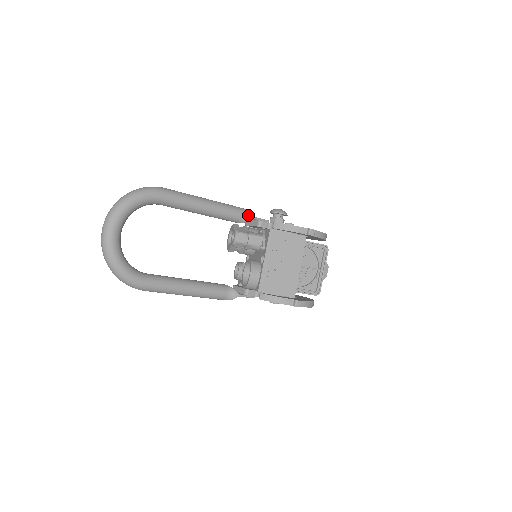
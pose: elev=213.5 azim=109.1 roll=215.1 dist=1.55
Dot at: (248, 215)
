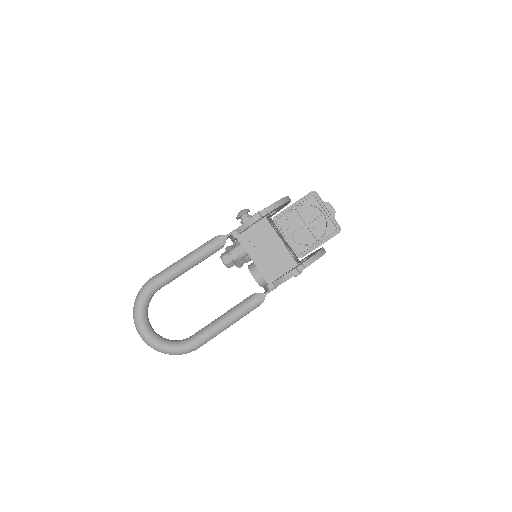
Dot at: (221, 238)
